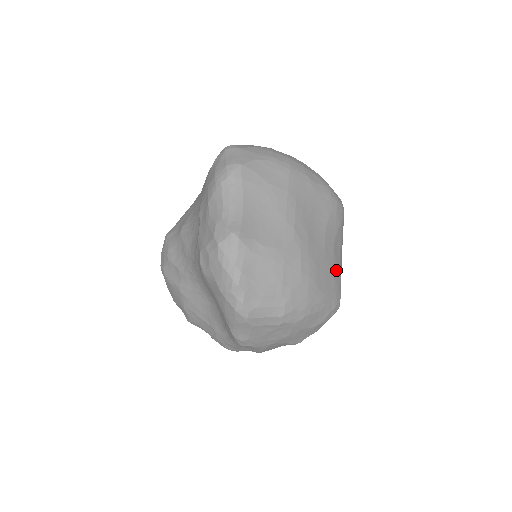
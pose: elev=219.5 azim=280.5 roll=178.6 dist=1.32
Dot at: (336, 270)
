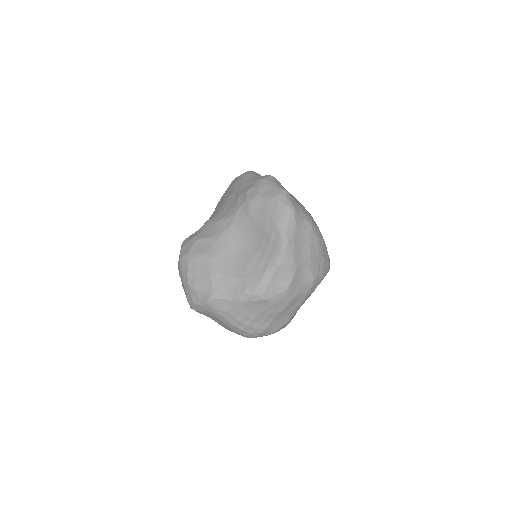
Dot at: occluded
